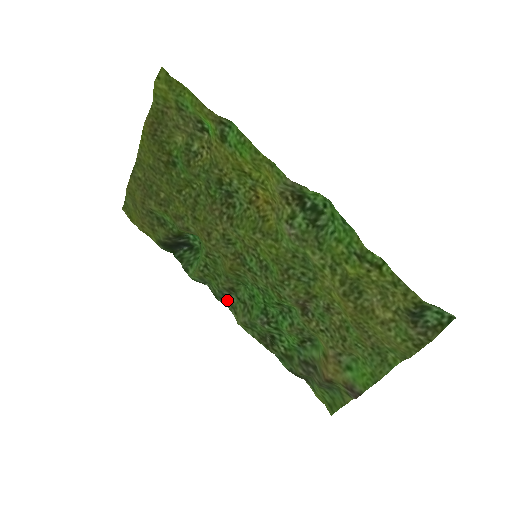
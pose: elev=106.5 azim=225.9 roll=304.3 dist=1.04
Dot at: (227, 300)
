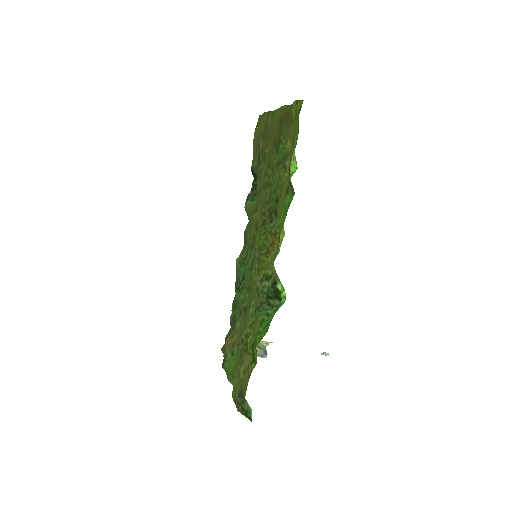
Dot at: (246, 241)
